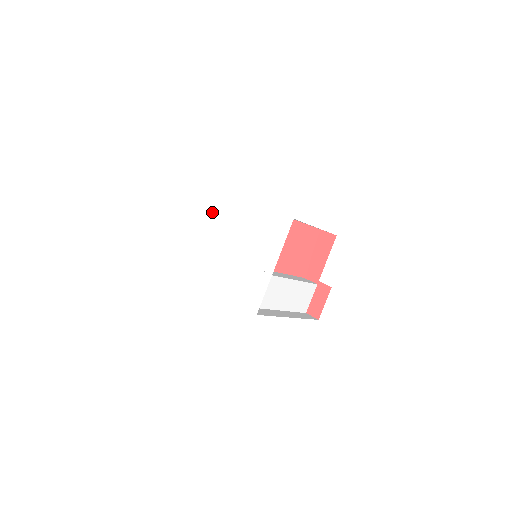
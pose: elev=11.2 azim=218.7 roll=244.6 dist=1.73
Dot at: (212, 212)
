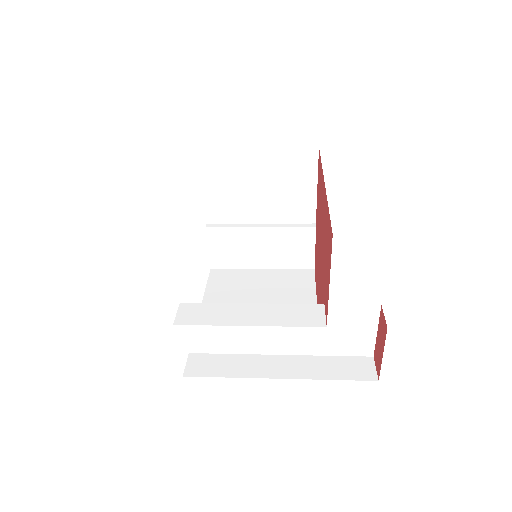
Dot at: occluded
